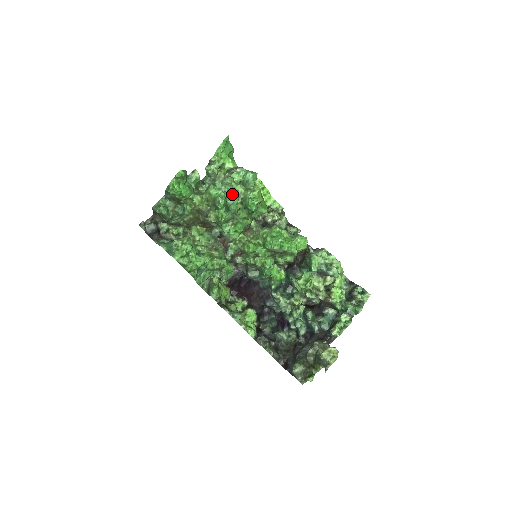
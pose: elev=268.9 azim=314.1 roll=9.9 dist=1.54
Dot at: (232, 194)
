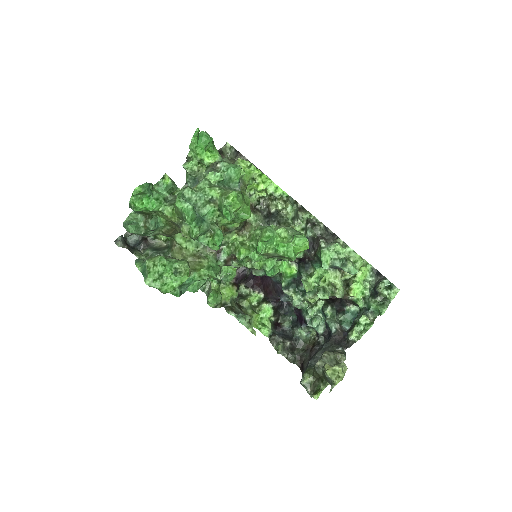
Dot at: (205, 203)
